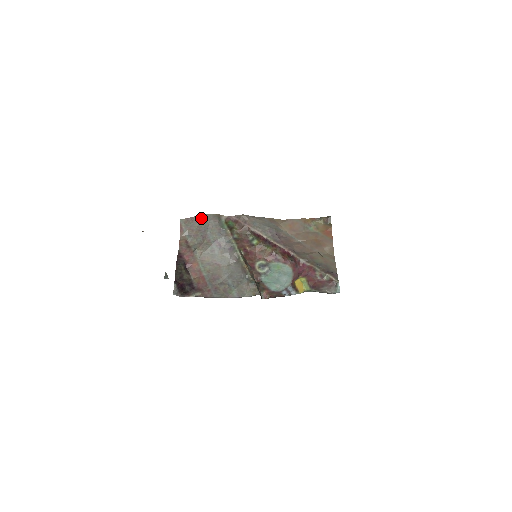
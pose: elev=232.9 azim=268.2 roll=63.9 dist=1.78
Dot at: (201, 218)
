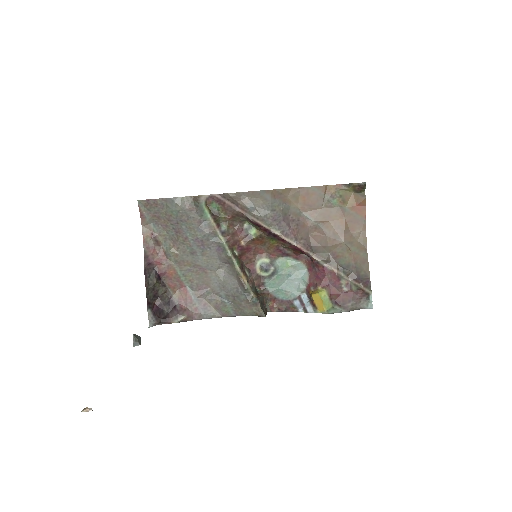
Dot at: (168, 203)
